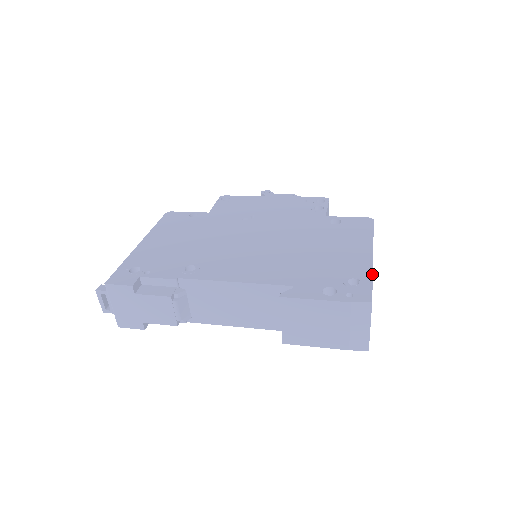
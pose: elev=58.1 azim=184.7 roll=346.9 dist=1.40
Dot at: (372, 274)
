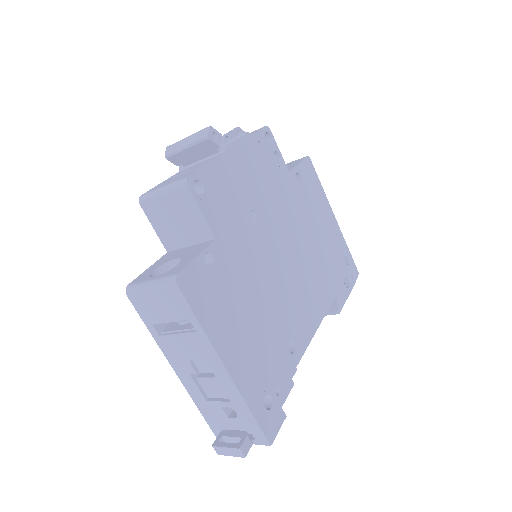
Dot at: occluded
